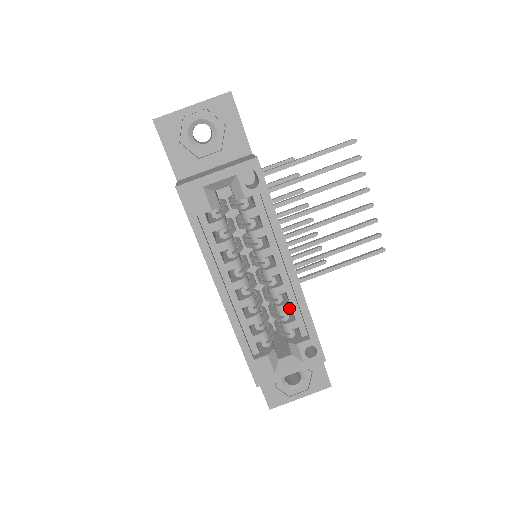
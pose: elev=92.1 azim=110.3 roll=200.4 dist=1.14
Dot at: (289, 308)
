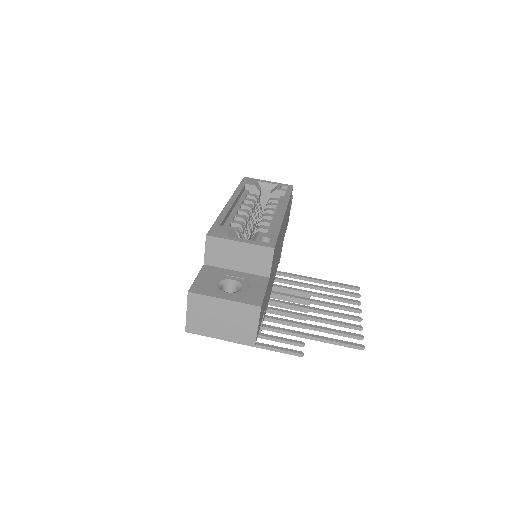
Dot at: (267, 228)
